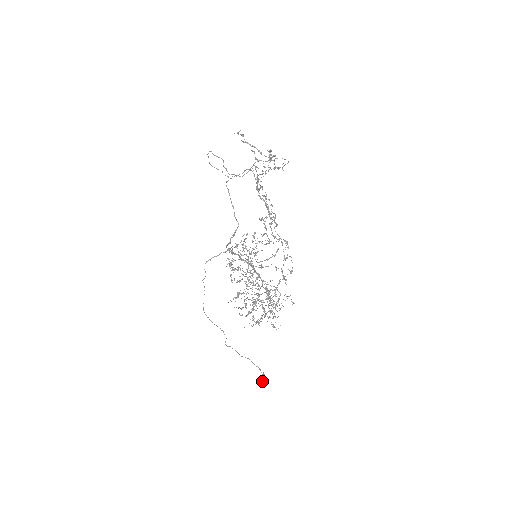
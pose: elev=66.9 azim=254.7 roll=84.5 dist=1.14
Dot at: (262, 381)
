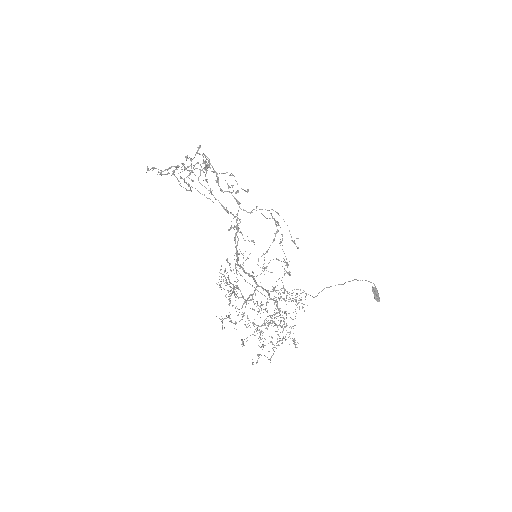
Dot at: (374, 297)
